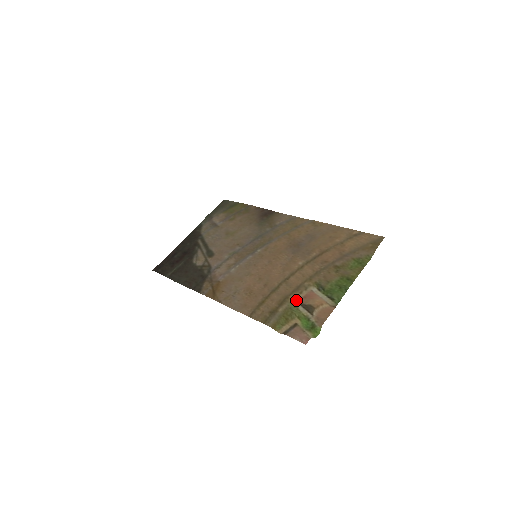
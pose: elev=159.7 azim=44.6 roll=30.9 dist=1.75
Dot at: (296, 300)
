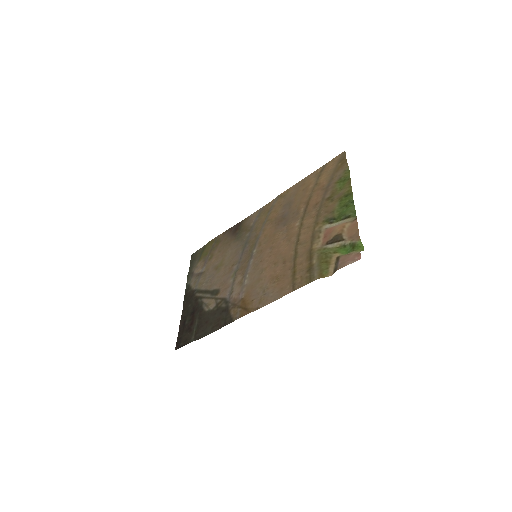
Dot at: (320, 245)
